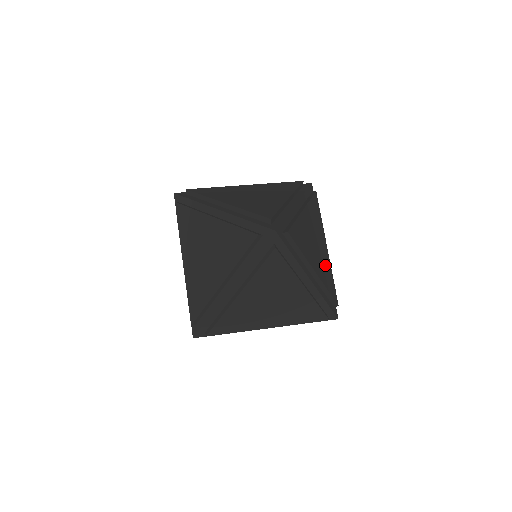
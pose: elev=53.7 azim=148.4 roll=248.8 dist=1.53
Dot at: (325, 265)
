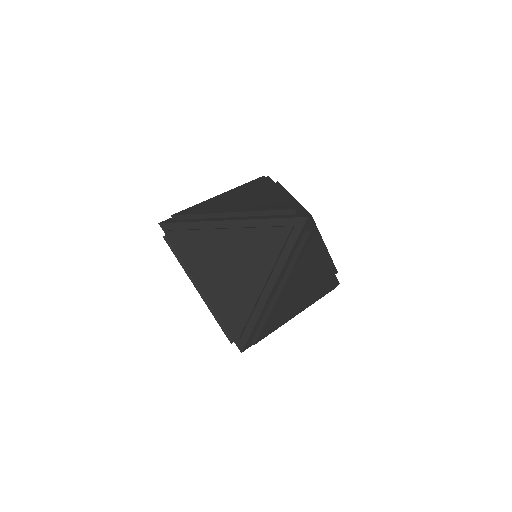
Dot at: occluded
